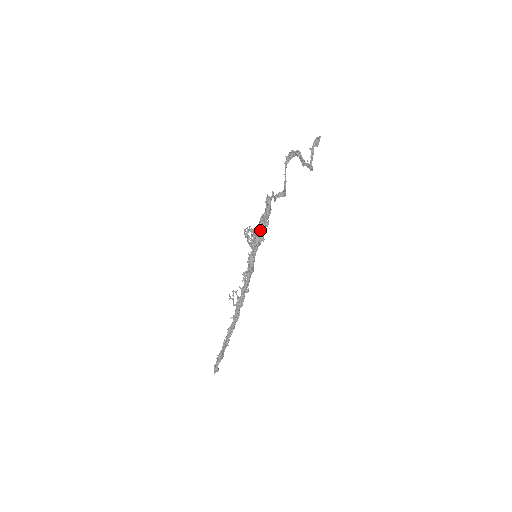
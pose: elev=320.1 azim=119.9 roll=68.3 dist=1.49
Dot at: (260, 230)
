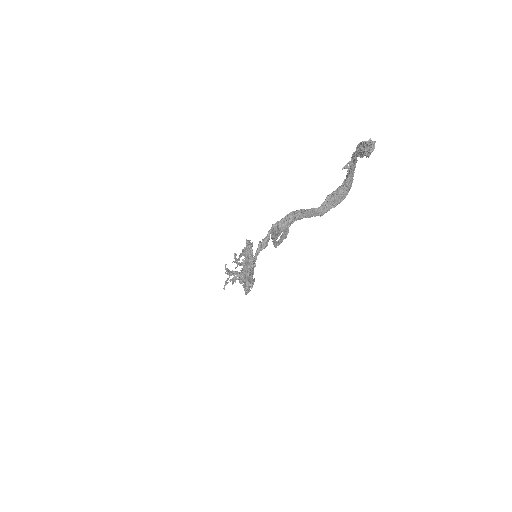
Dot at: occluded
